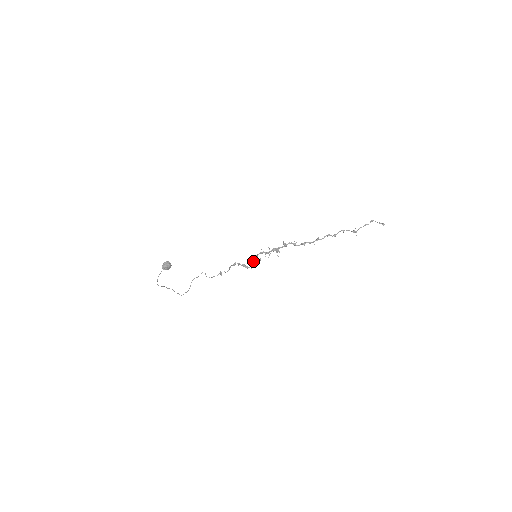
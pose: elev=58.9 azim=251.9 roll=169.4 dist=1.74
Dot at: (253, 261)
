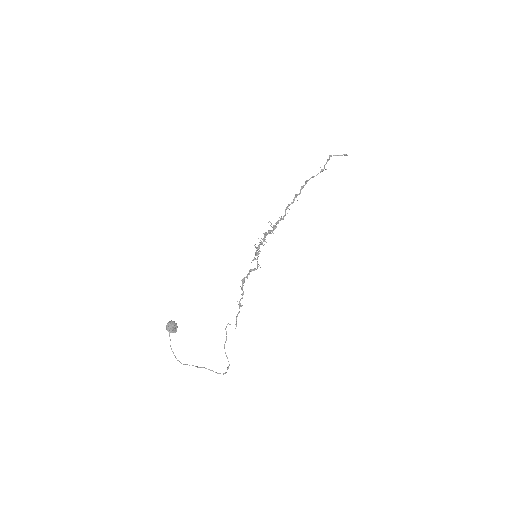
Dot at: occluded
